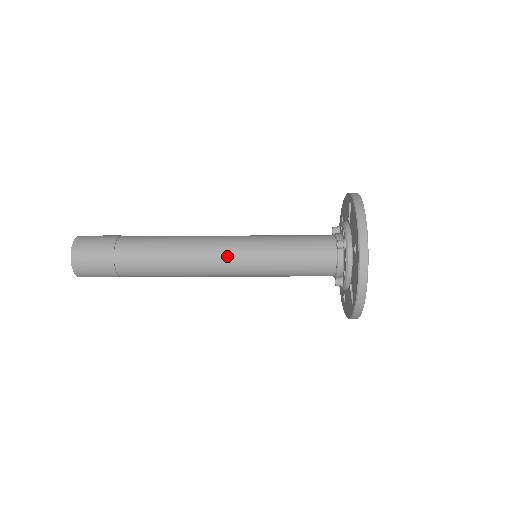
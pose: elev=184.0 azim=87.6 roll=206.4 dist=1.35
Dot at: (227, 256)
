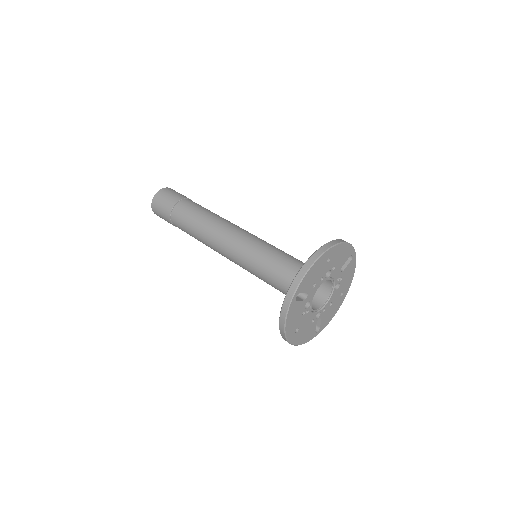
Dot at: (230, 260)
